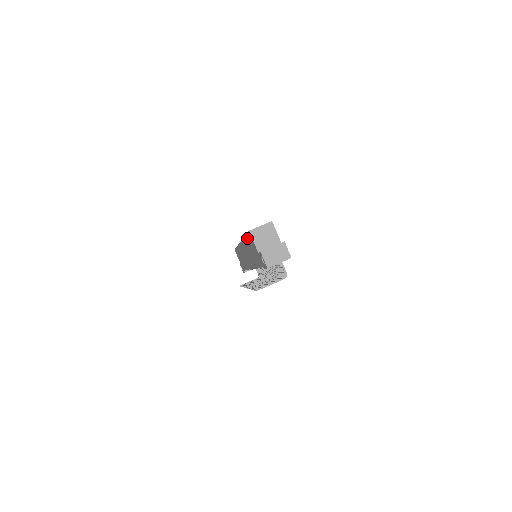
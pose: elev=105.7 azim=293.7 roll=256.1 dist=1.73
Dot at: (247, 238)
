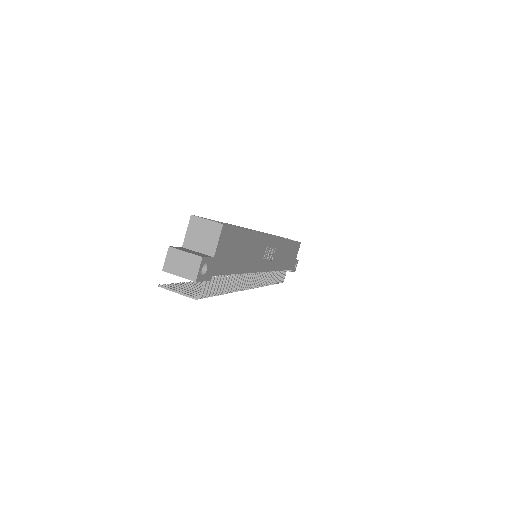
Dot at: occluded
